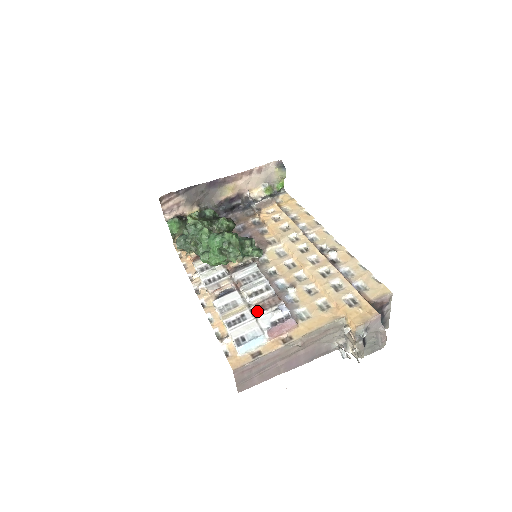
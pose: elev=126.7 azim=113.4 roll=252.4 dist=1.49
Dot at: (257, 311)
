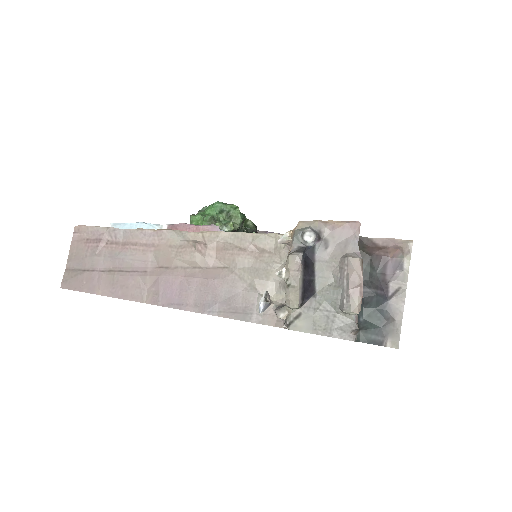
Dot at: occluded
